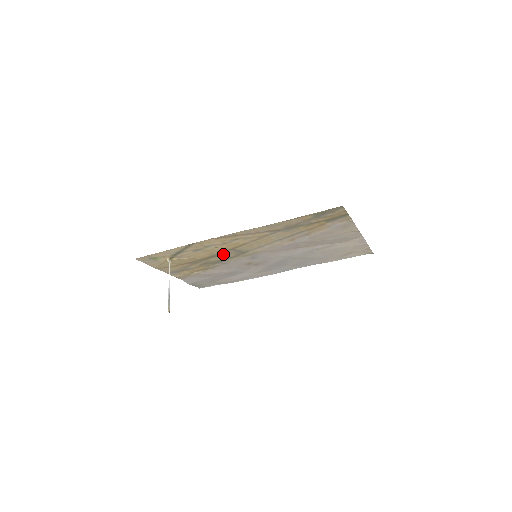
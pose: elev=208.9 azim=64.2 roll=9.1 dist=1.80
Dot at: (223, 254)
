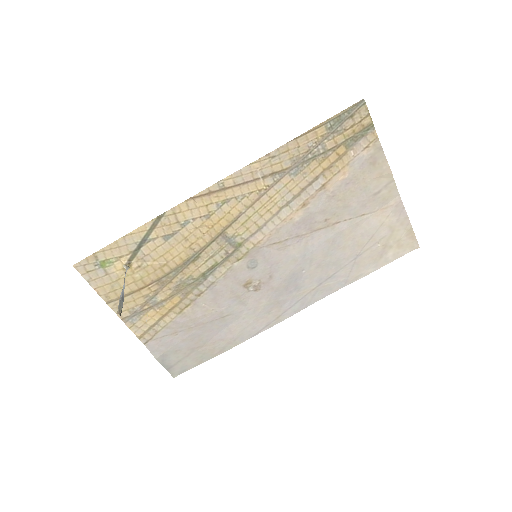
Dot at: (207, 251)
